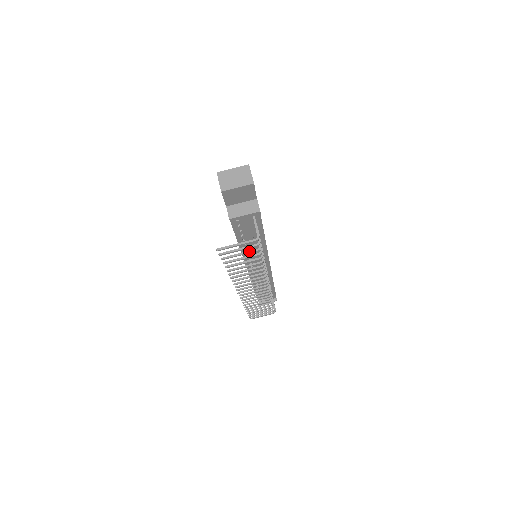
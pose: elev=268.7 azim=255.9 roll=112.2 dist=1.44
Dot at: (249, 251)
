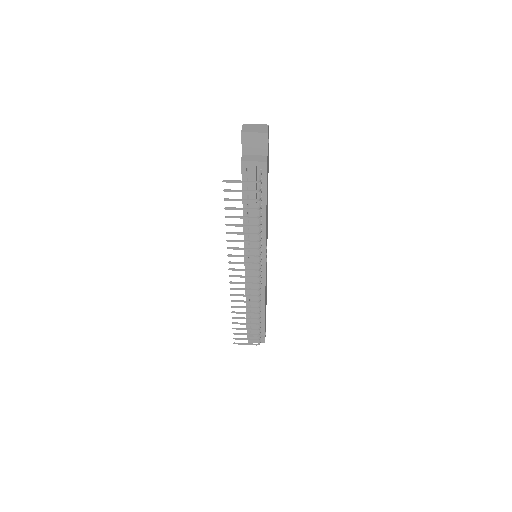
Dot at: (249, 199)
